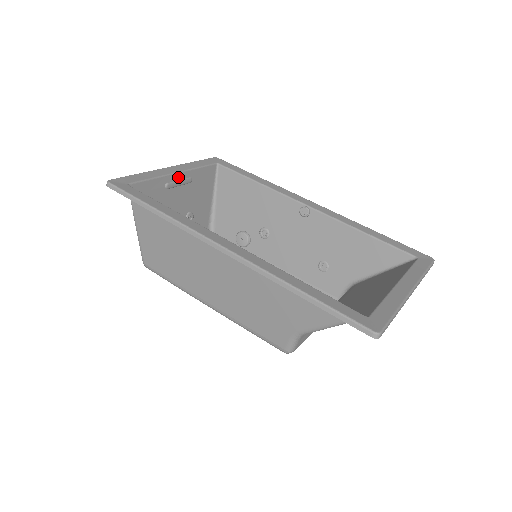
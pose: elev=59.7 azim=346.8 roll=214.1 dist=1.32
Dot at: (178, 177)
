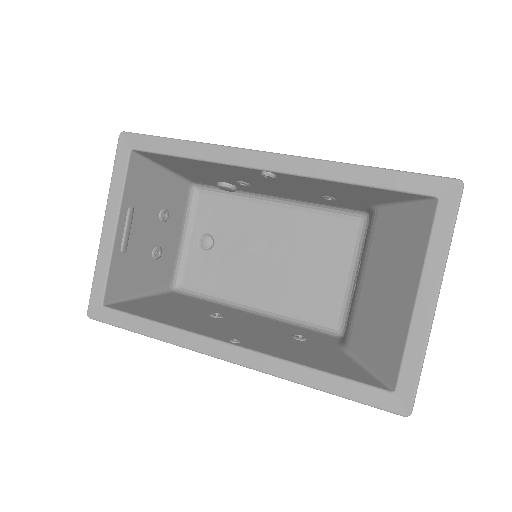
Dot at: (121, 228)
